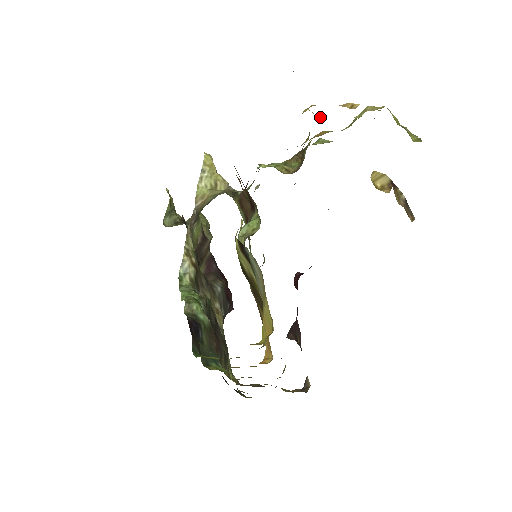
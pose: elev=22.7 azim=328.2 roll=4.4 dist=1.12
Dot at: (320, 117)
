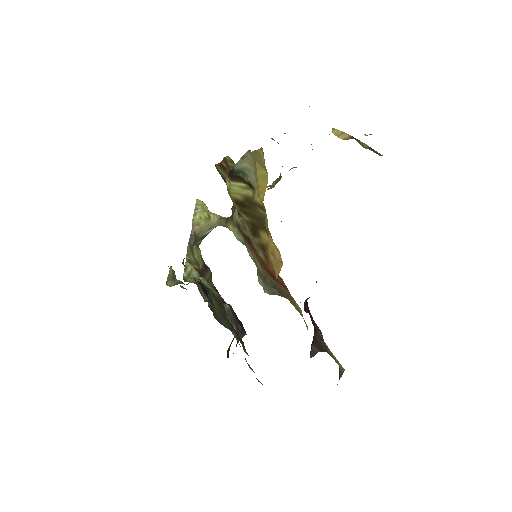
Dot at: (284, 133)
